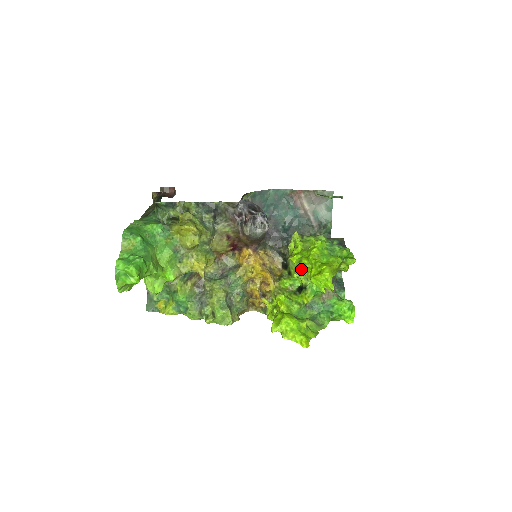
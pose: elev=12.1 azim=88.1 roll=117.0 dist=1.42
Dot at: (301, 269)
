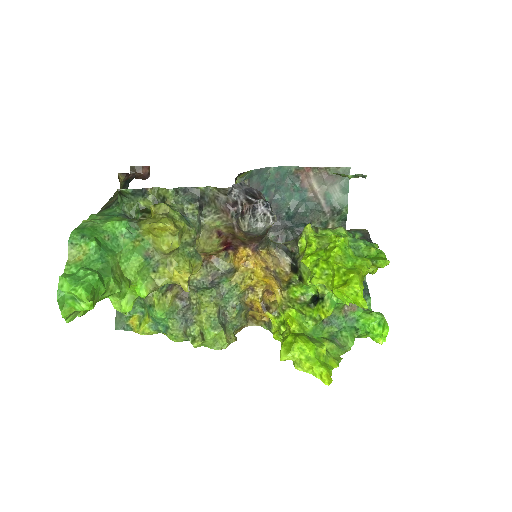
Dot at: (318, 276)
